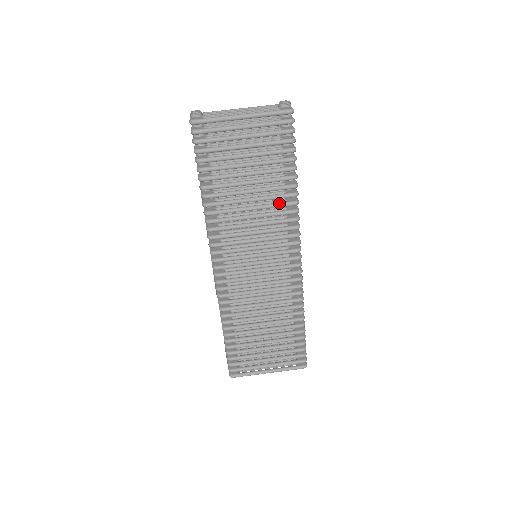
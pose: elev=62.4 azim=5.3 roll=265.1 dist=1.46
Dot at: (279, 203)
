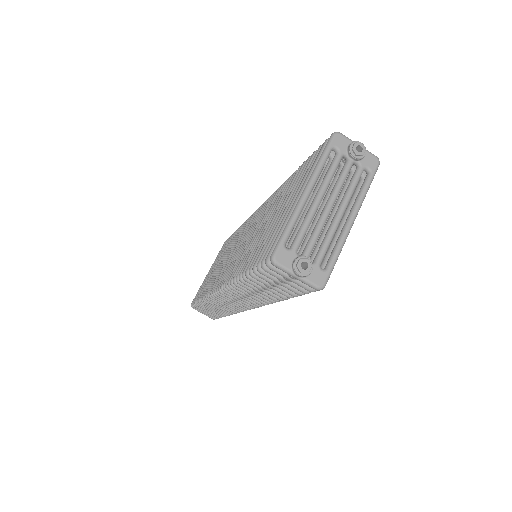
Dot at: occluded
